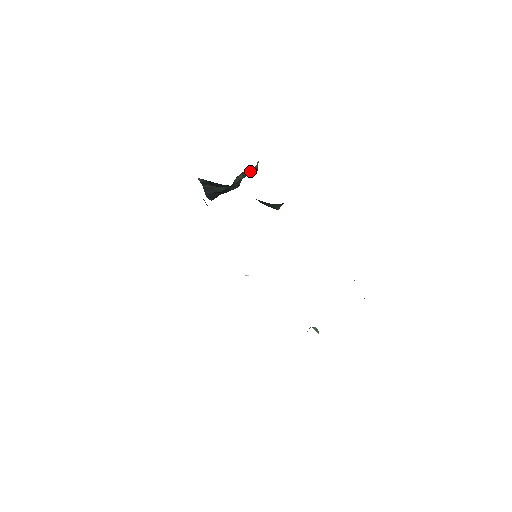
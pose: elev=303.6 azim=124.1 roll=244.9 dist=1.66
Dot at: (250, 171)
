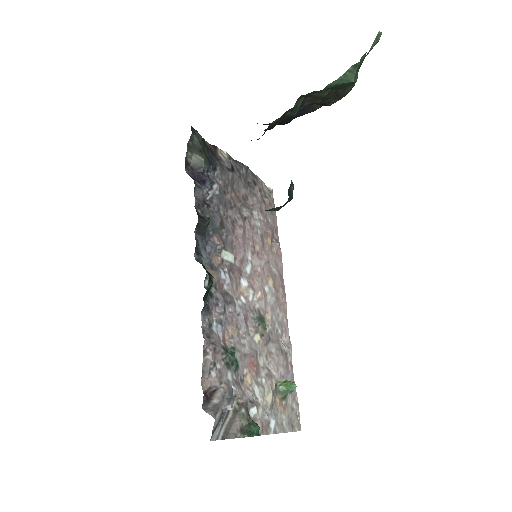
Dot at: occluded
